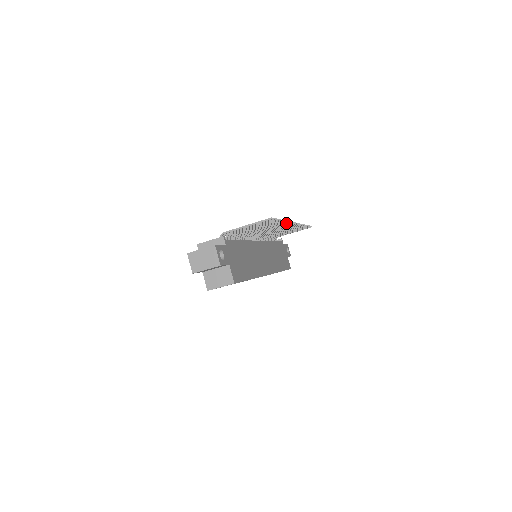
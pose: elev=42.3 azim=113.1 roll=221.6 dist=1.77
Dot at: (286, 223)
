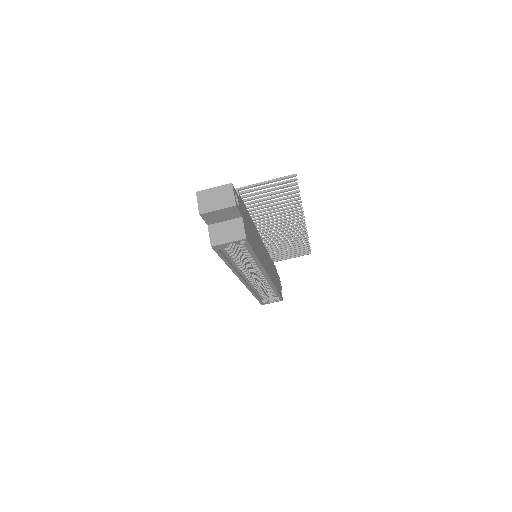
Dot at: (298, 212)
